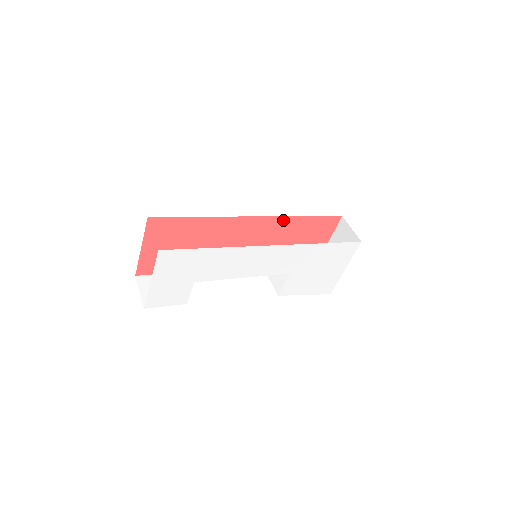
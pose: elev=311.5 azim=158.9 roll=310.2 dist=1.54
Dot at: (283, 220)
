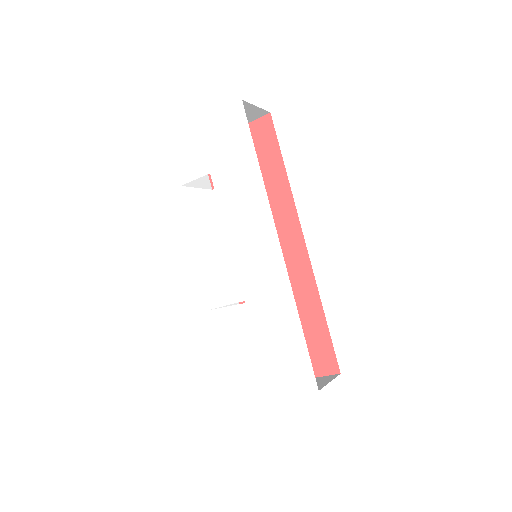
Dot at: (310, 282)
